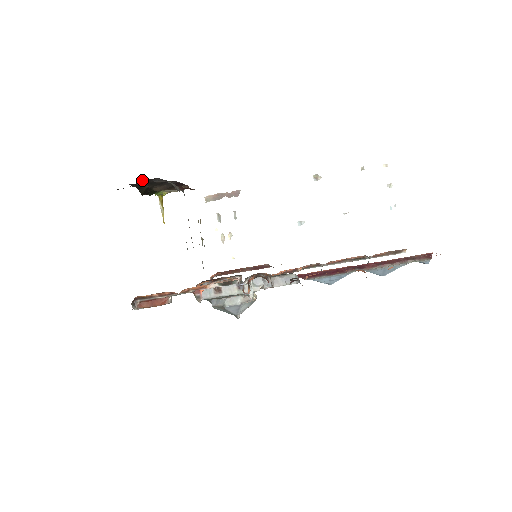
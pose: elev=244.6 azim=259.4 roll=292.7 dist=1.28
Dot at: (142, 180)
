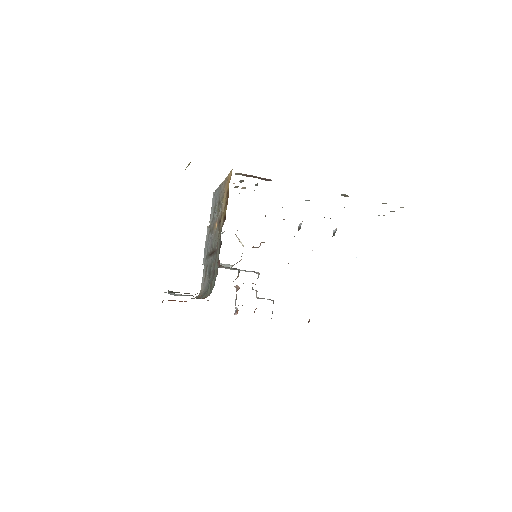
Dot at: occluded
